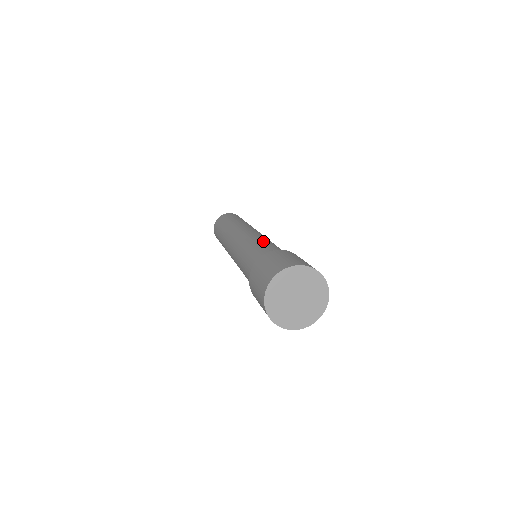
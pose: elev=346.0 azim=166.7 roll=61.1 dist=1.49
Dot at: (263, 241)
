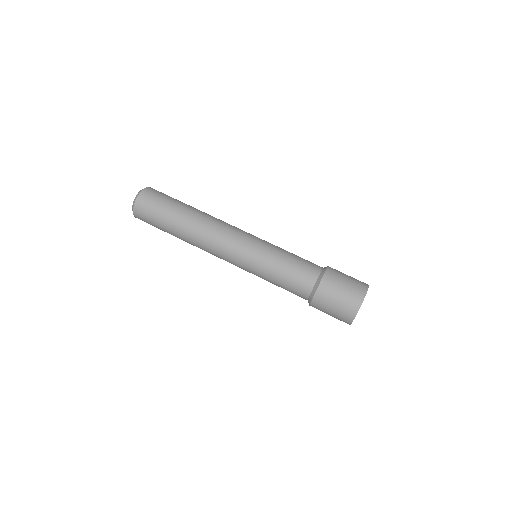
Dot at: (271, 276)
